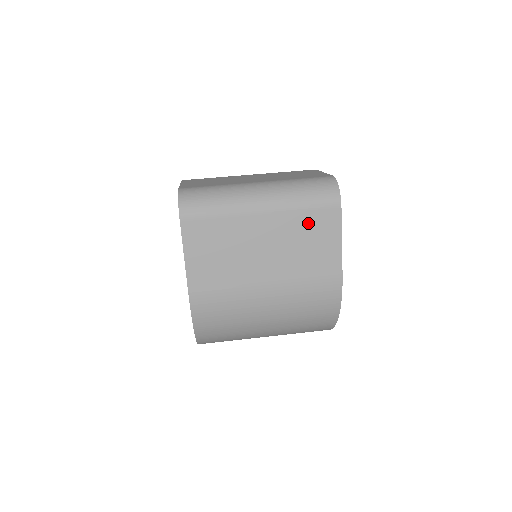
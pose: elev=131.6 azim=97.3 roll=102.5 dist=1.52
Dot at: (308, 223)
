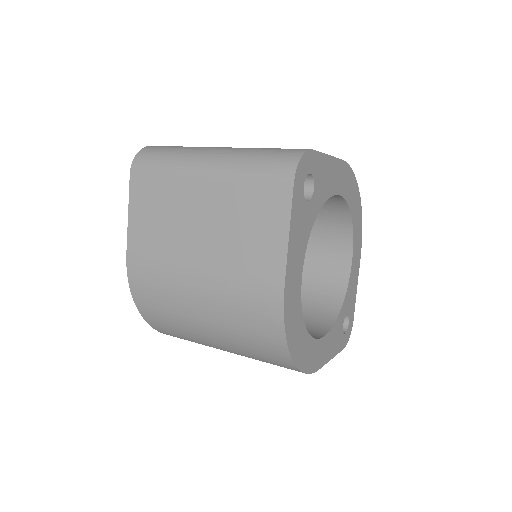
Dot at: (251, 199)
